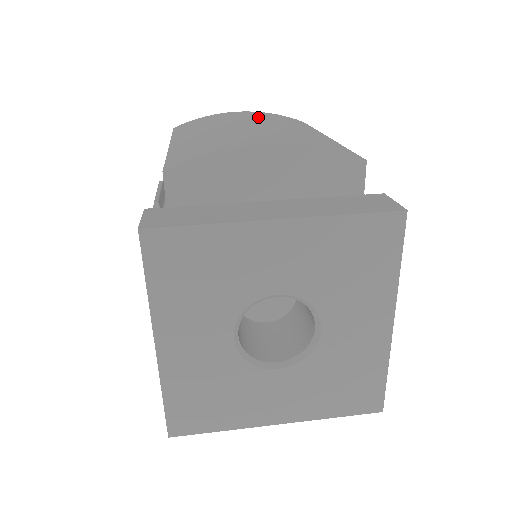
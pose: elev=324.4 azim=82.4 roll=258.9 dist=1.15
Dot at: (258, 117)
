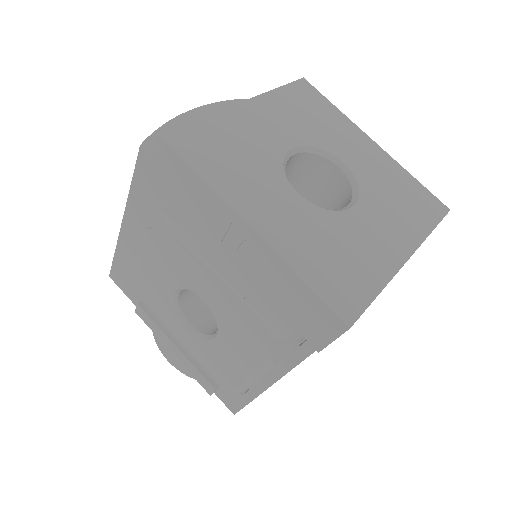
Dot at: occluded
